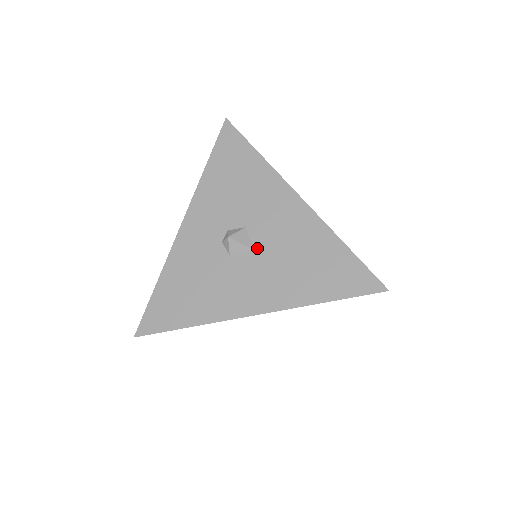
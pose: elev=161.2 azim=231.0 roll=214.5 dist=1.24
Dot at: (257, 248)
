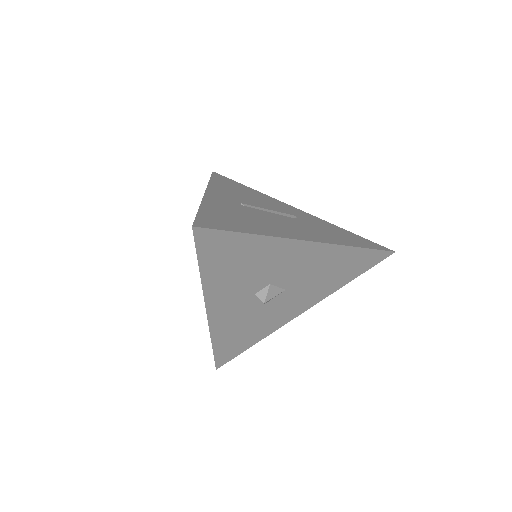
Dot at: (287, 288)
